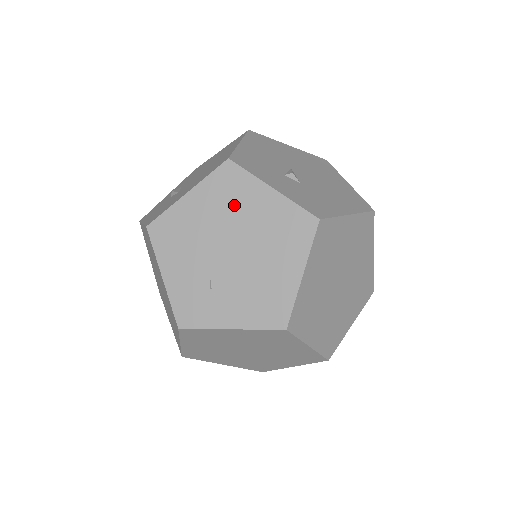
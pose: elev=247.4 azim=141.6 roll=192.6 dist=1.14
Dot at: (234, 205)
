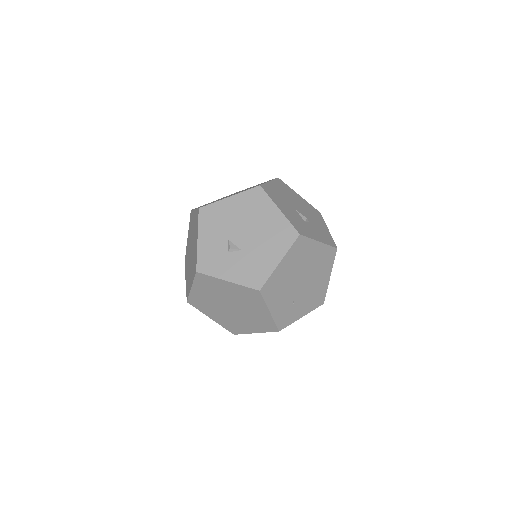
Dot at: (303, 258)
